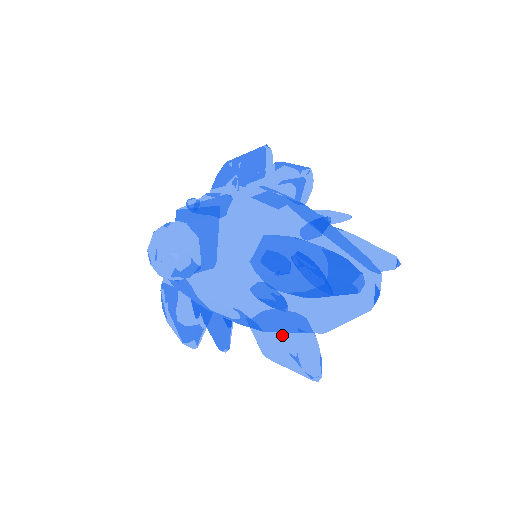
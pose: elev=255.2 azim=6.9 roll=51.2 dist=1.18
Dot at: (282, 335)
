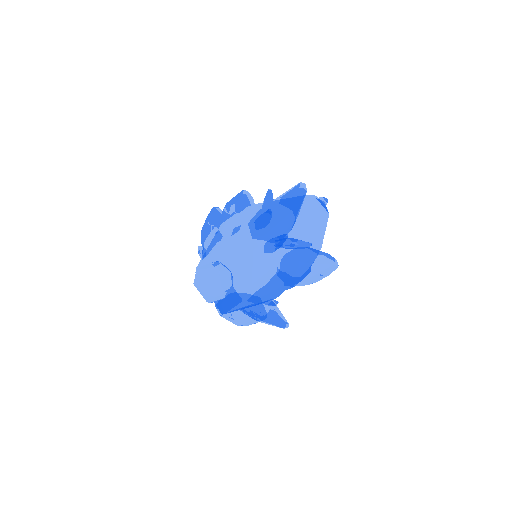
Dot at: (300, 259)
